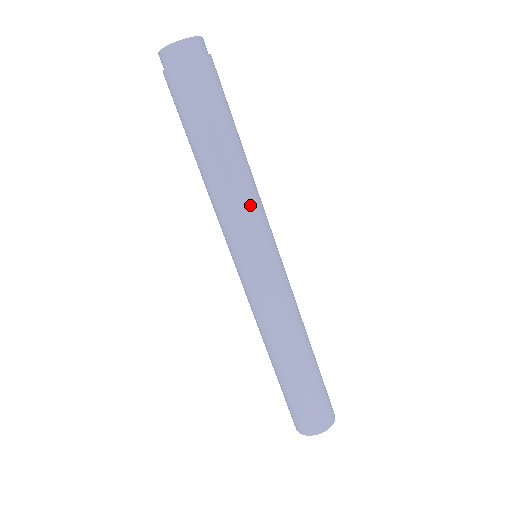
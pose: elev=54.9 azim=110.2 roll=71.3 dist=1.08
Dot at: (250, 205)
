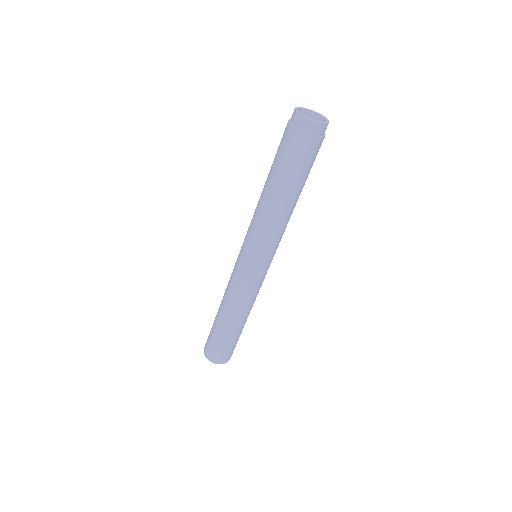
Dot at: (276, 235)
